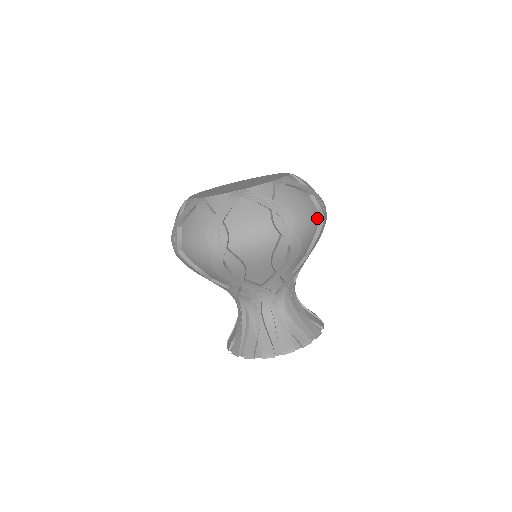
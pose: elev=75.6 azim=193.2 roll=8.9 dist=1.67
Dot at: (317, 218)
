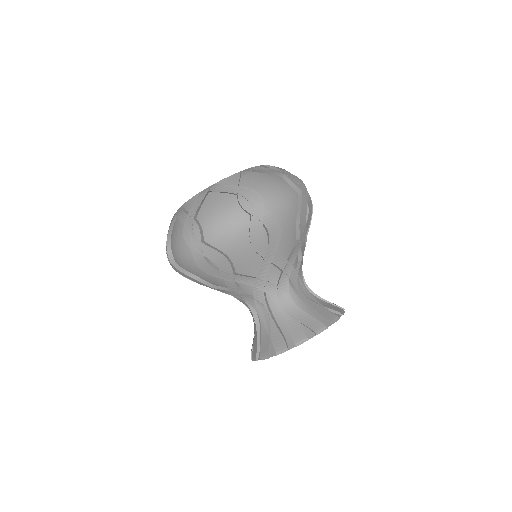
Dot at: (294, 196)
